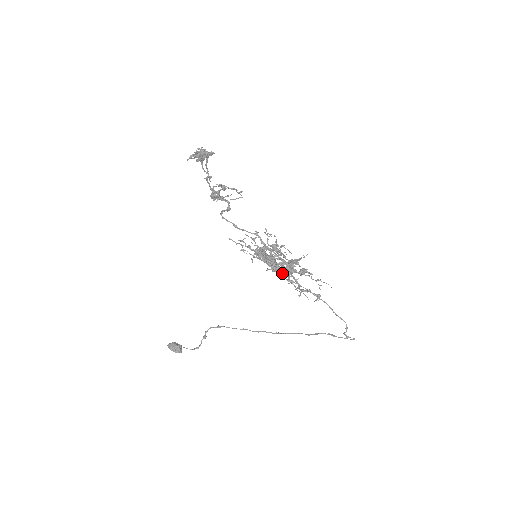
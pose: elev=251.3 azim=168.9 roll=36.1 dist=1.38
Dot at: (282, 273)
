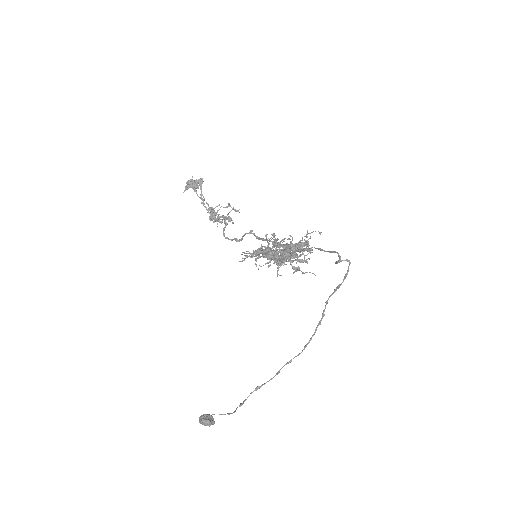
Dot at: (280, 257)
